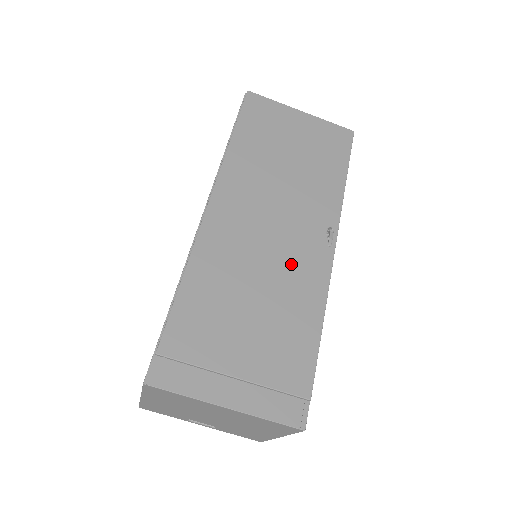
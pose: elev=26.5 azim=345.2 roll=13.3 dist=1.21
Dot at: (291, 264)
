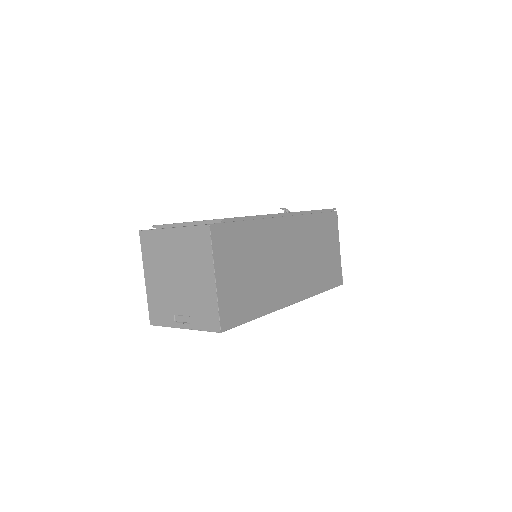
Dot at: occluded
